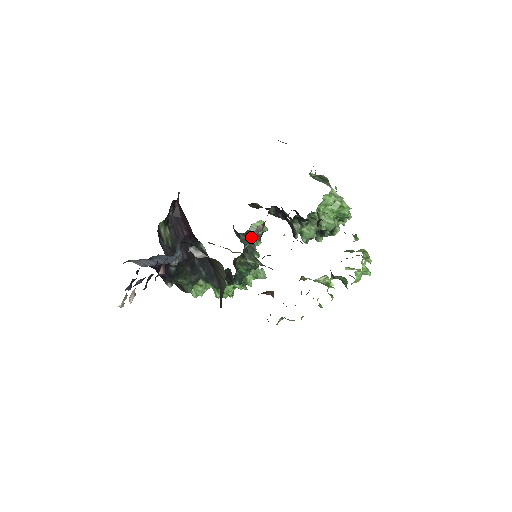
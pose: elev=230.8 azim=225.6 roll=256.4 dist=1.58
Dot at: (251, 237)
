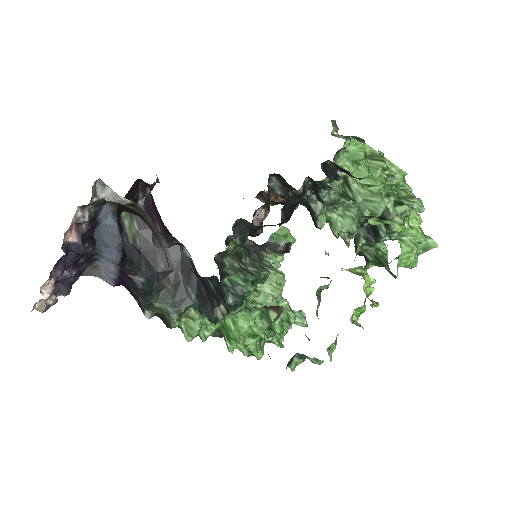
Dot at: occluded
